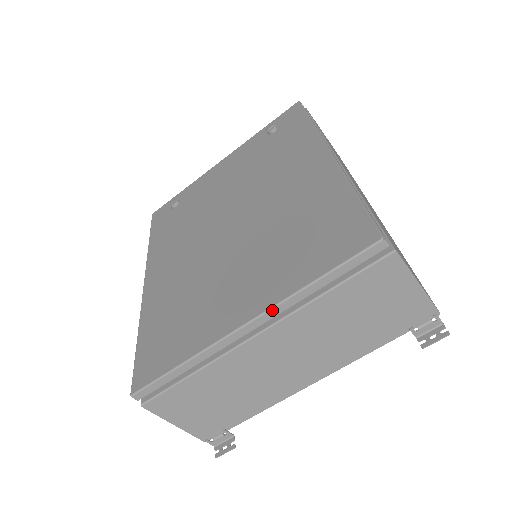
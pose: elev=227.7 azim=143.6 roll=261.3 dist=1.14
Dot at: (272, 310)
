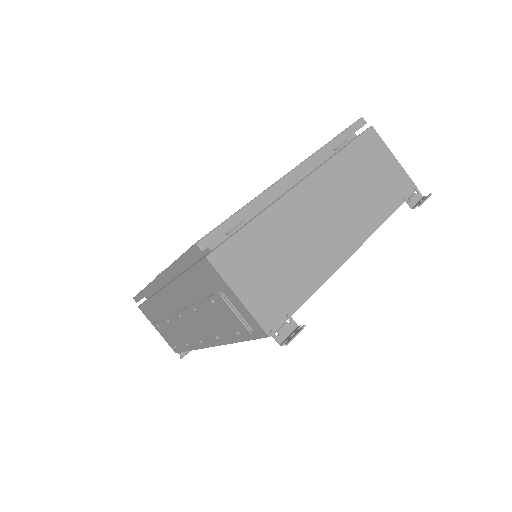
Dot at: (308, 160)
